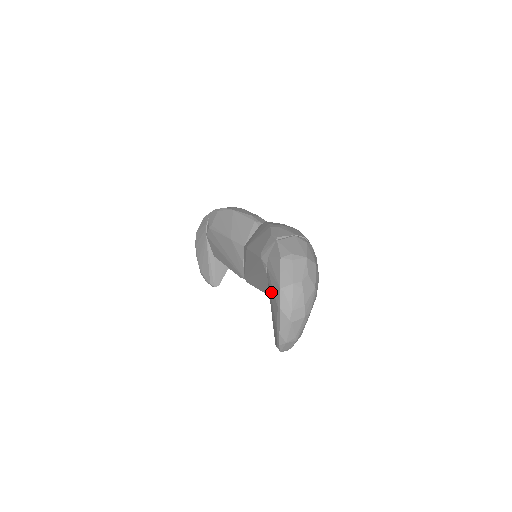
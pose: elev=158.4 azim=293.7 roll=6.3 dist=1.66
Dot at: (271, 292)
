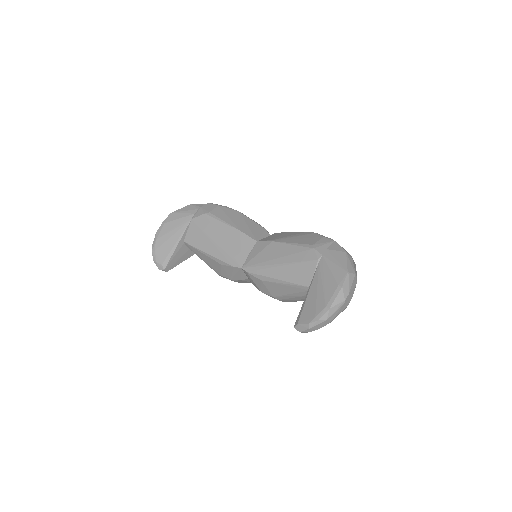
Dot at: (325, 275)
